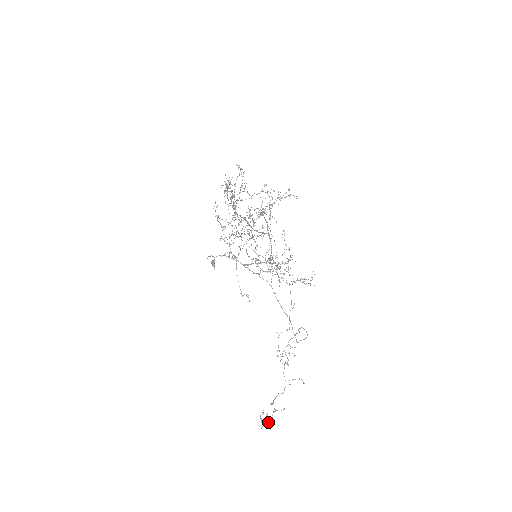
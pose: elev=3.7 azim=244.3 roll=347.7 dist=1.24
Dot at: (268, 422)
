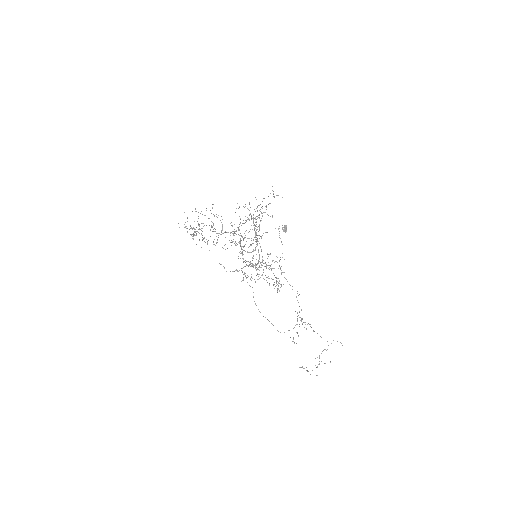
Dot at: occluded
